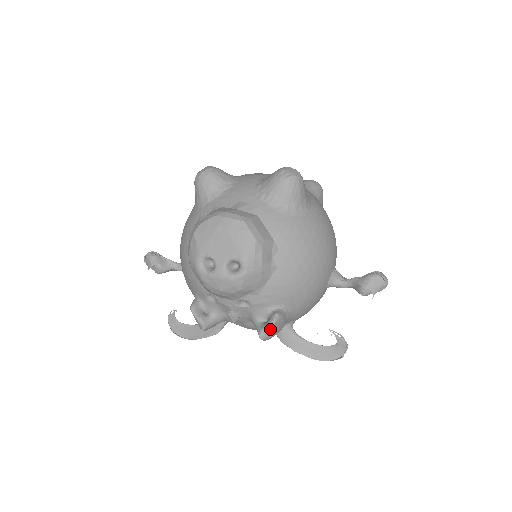
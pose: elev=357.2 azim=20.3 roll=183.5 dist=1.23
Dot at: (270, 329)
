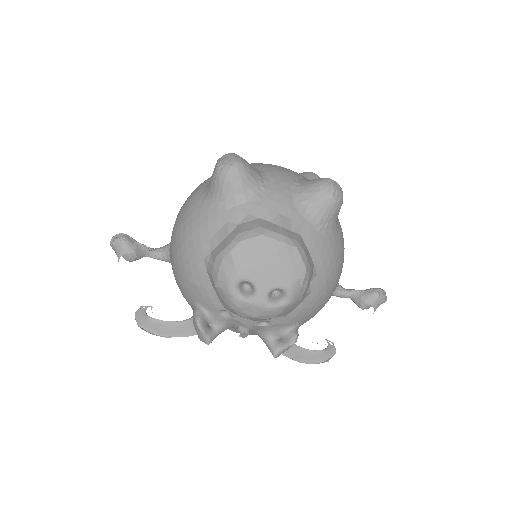
Dot at: (286, 349)
